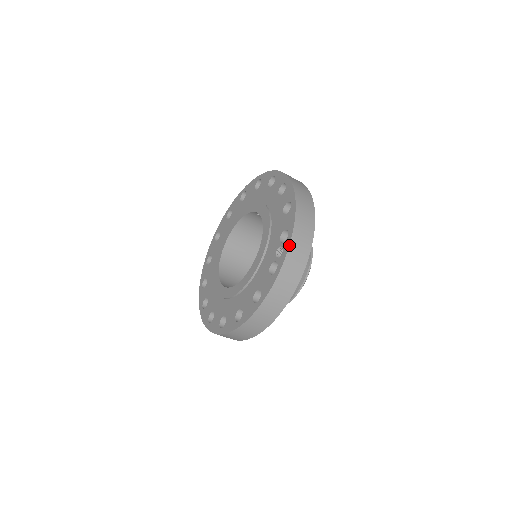
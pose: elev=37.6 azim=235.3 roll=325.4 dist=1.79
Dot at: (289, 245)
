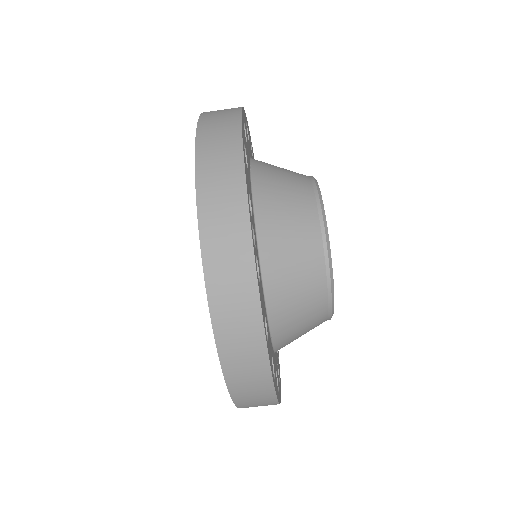
Dot at: occluded
